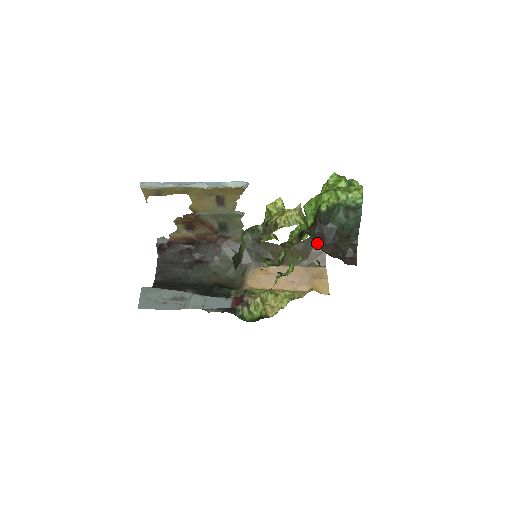
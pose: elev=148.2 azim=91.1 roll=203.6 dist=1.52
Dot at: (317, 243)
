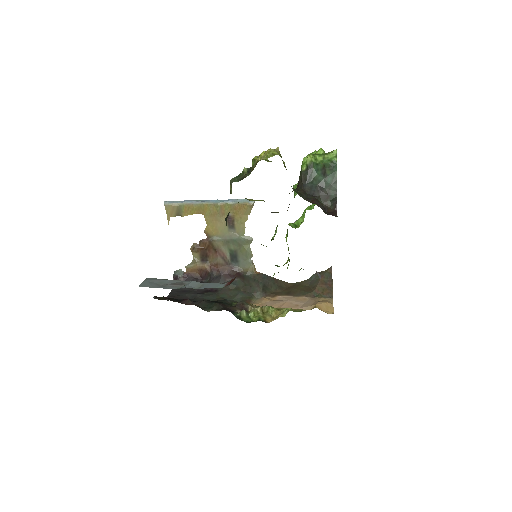
Dot at: (298, 194)
